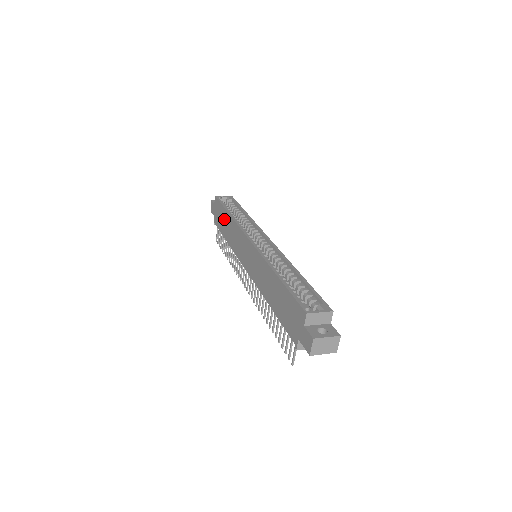
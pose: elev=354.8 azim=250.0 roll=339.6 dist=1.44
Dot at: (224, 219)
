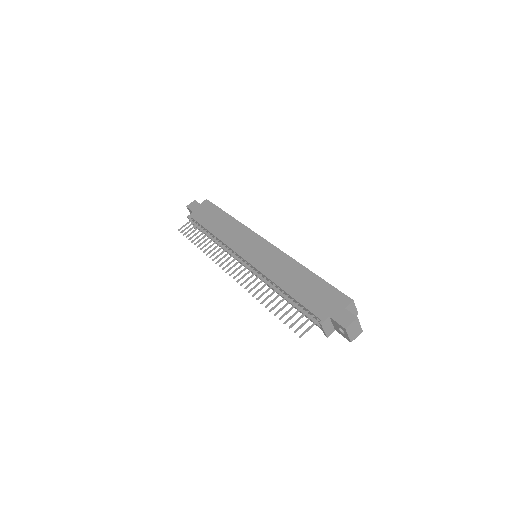
Dot at: (218, 217)
